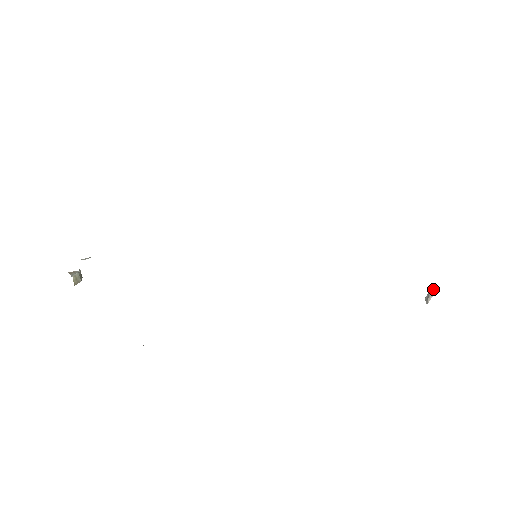
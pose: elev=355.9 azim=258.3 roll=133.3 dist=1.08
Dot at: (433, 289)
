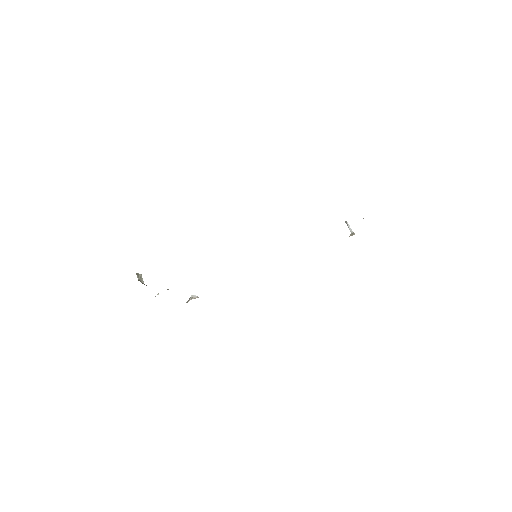
Dot at: (351, 232)
